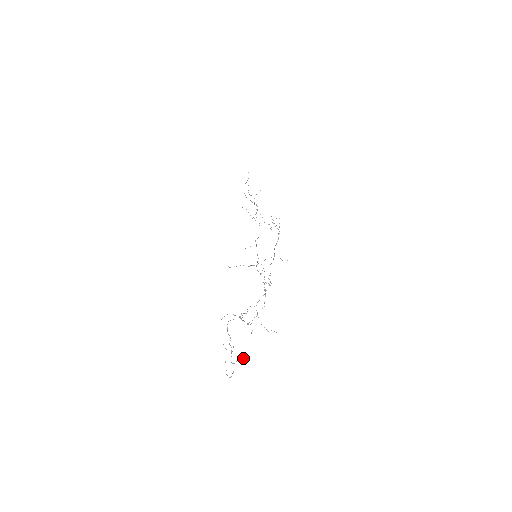
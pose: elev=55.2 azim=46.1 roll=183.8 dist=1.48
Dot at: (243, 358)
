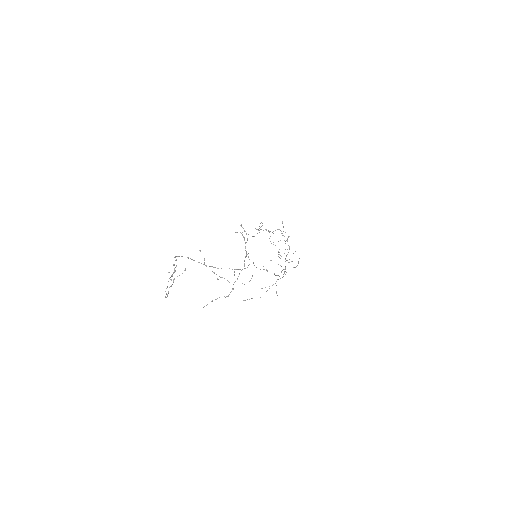
Dot at: (184, 270)
